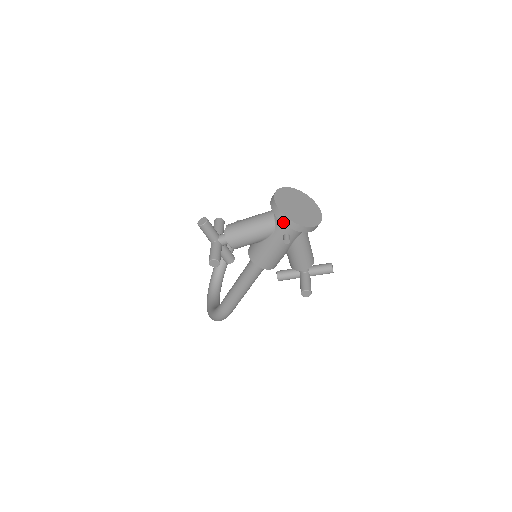
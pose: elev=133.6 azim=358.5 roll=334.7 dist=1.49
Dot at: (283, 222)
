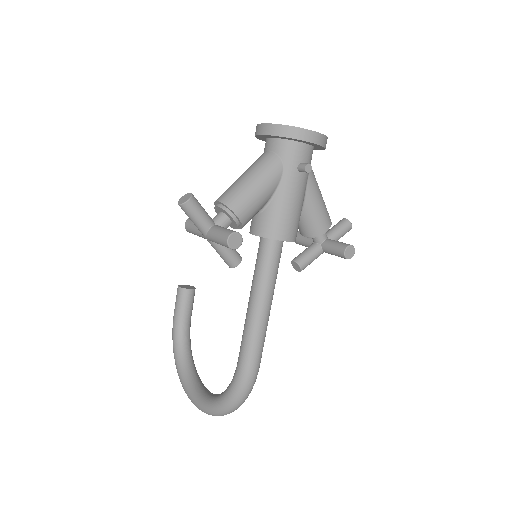
Dot at: (296, 137)
